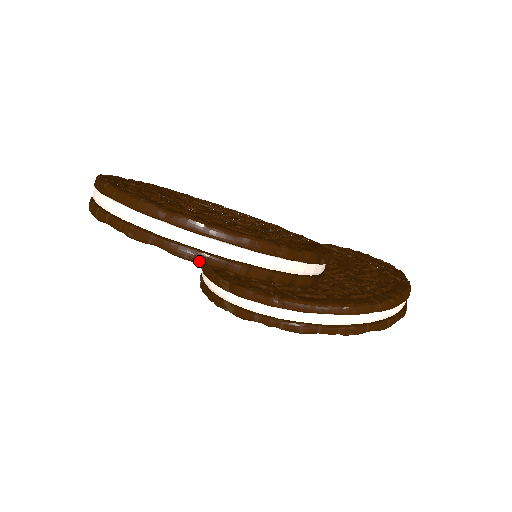
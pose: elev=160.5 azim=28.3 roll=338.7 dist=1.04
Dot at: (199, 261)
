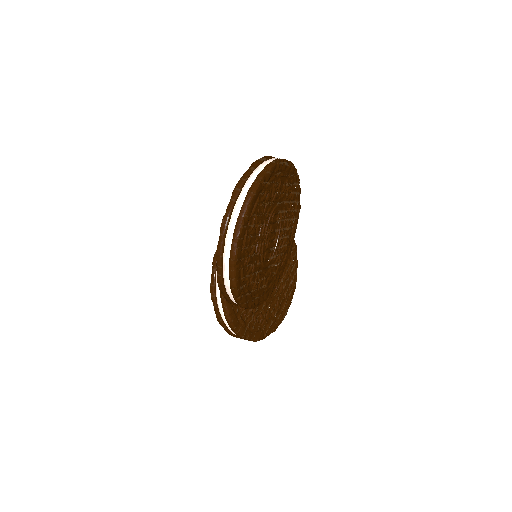
Dot at: (217, 262)
